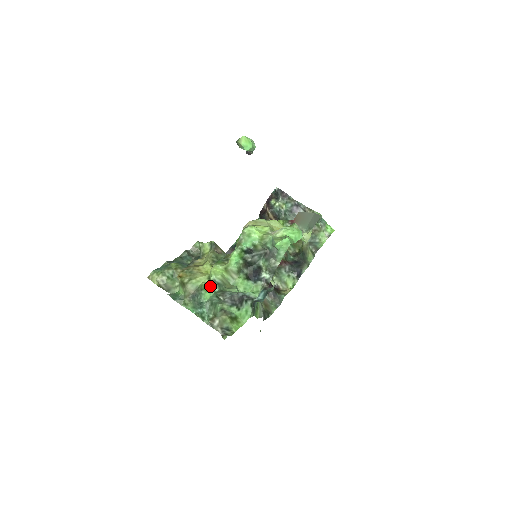
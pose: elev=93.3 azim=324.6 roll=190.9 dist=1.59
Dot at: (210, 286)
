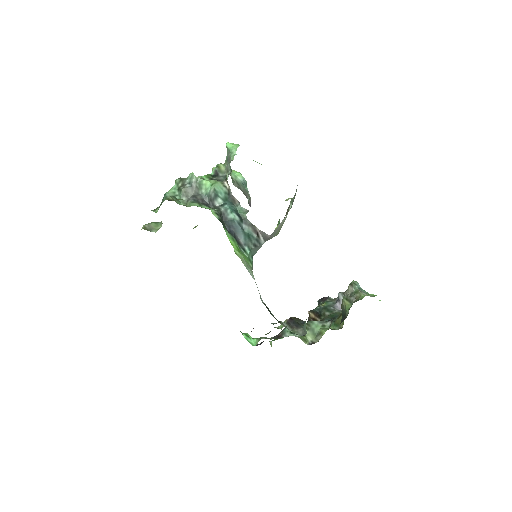
Dot at: occluded
